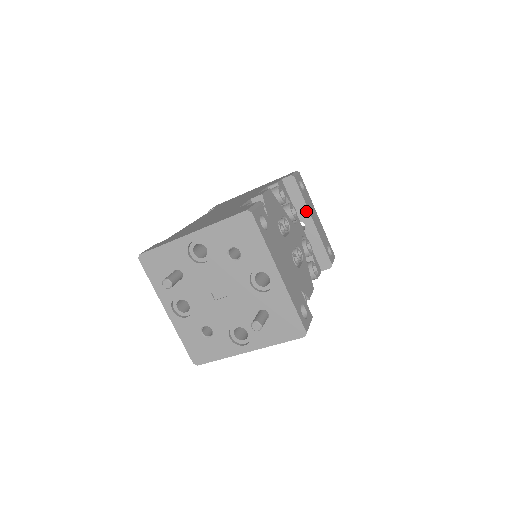
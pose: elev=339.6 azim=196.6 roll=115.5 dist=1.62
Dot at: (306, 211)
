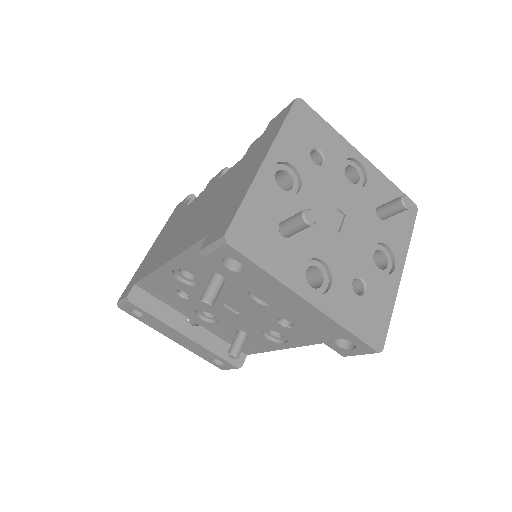
Dot at: occluded
